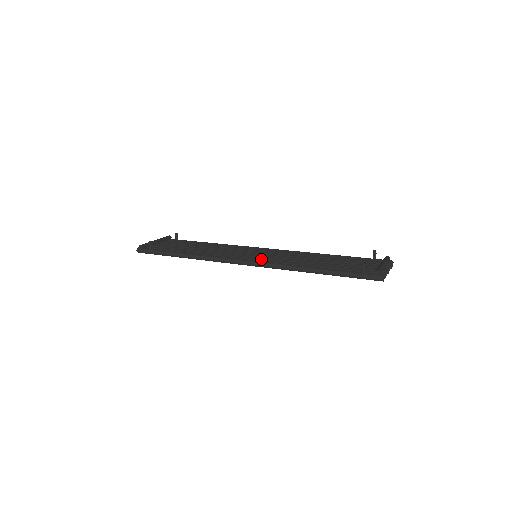
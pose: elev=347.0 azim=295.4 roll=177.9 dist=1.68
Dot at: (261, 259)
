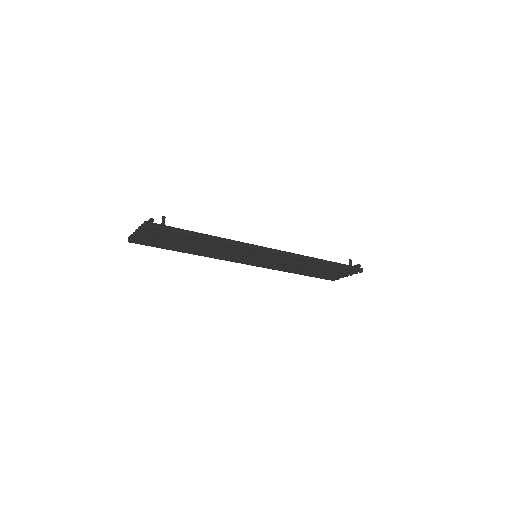
Dot at: occluded
